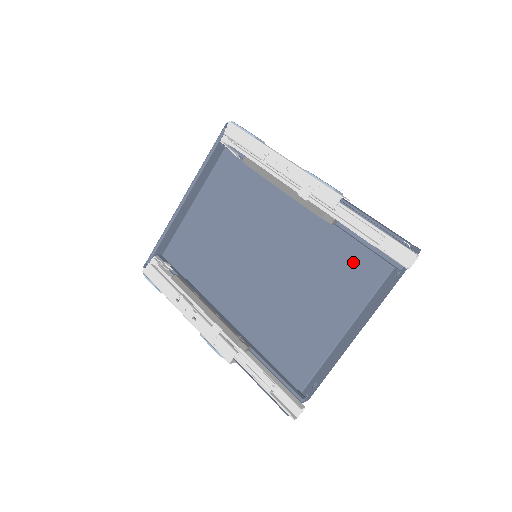
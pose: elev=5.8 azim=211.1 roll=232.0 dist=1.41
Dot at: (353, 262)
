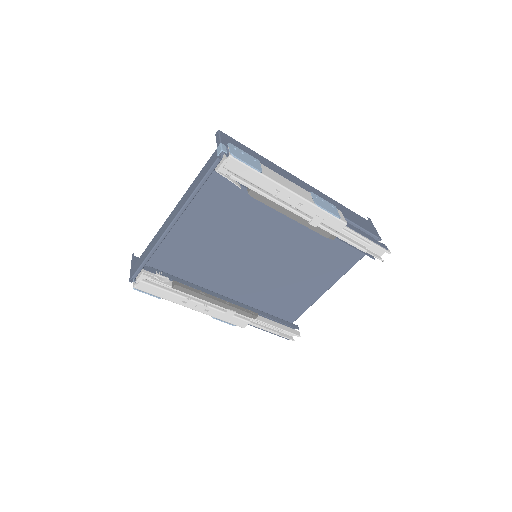
Dot at: (339, 252)
